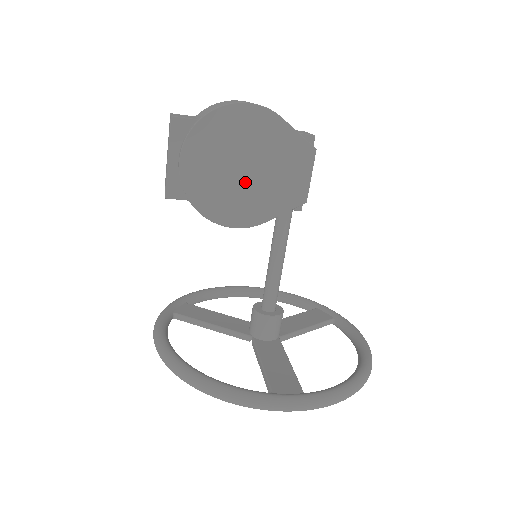
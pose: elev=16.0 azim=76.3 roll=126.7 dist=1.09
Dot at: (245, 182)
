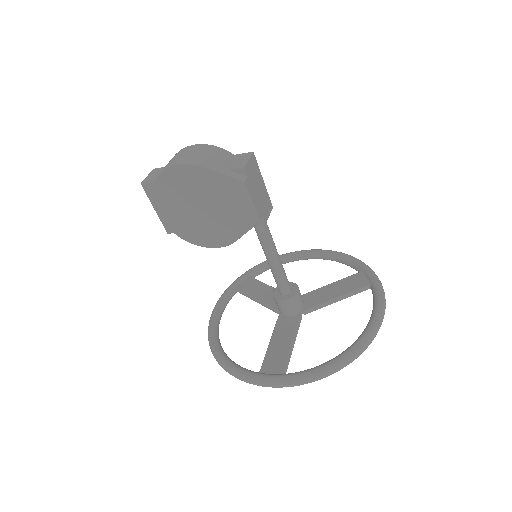
Dot at: (206, 217)
